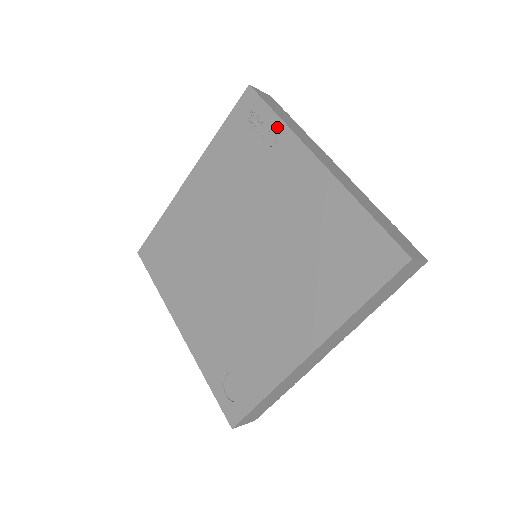
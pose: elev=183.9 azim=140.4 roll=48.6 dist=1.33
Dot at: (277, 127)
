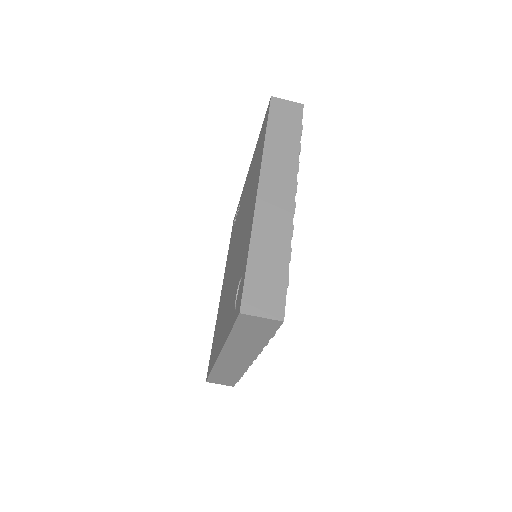
Dot at: occluded
